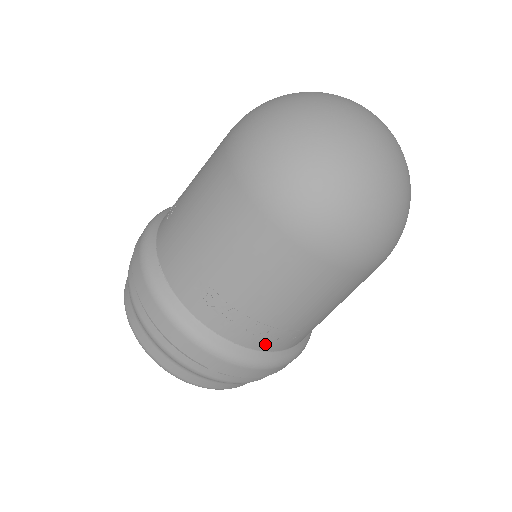
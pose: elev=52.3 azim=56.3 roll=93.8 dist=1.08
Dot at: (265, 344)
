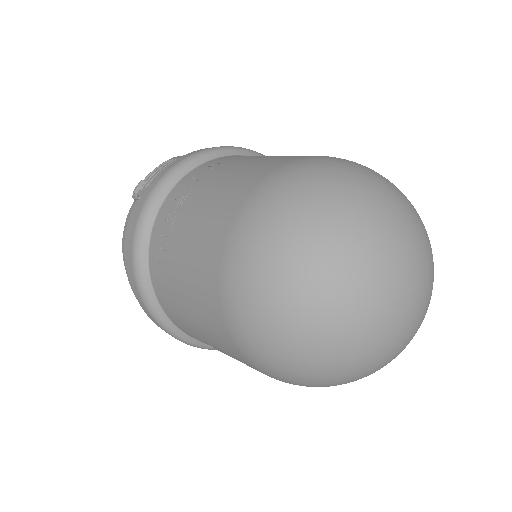
Dot at: occluded
